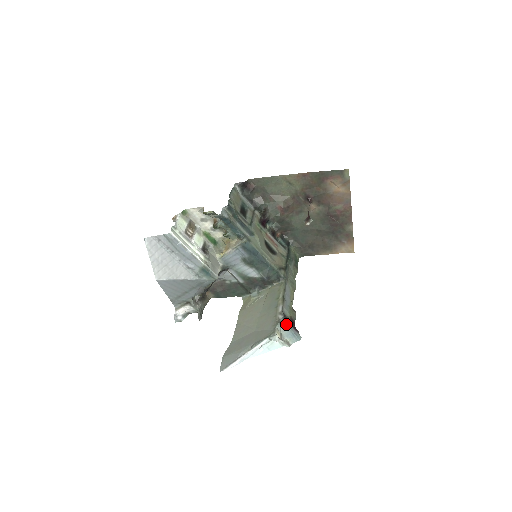
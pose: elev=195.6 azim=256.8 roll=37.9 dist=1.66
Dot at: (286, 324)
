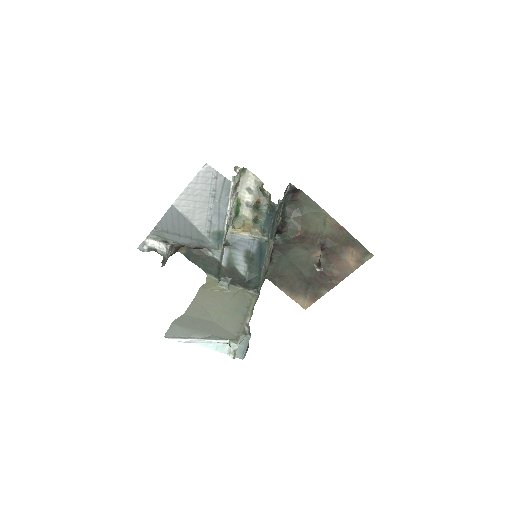
Dot at: occluded
